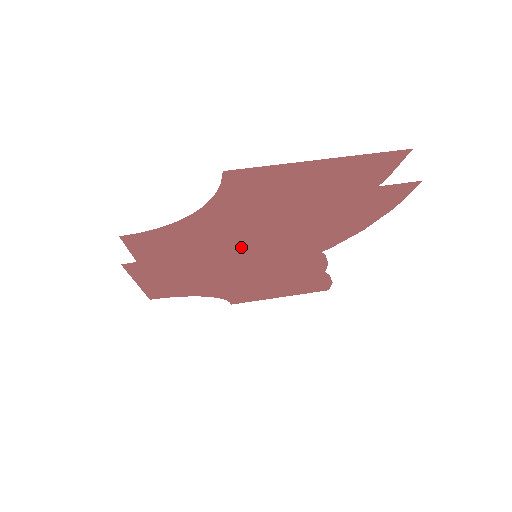
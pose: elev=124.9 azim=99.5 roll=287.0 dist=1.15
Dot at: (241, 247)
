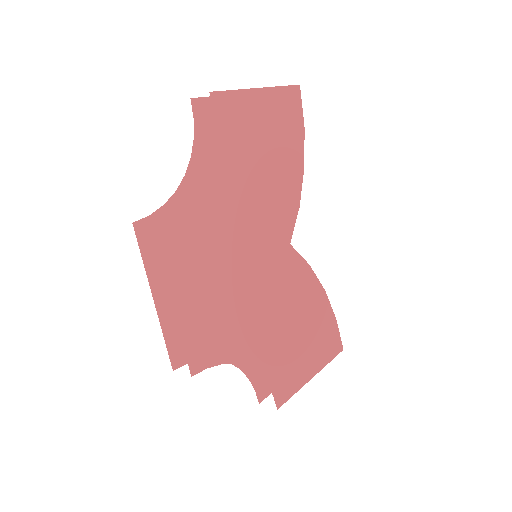
Dot at: (238, 191)
